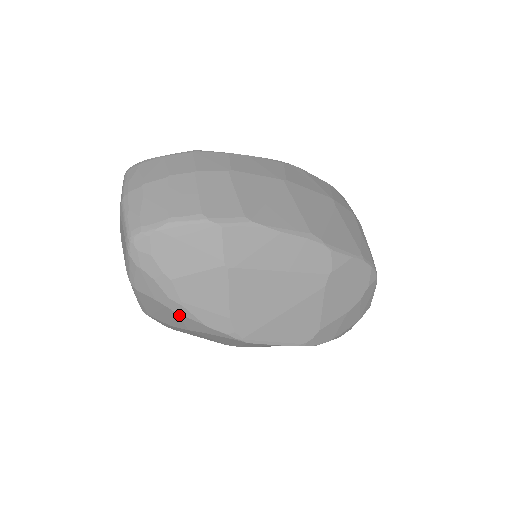
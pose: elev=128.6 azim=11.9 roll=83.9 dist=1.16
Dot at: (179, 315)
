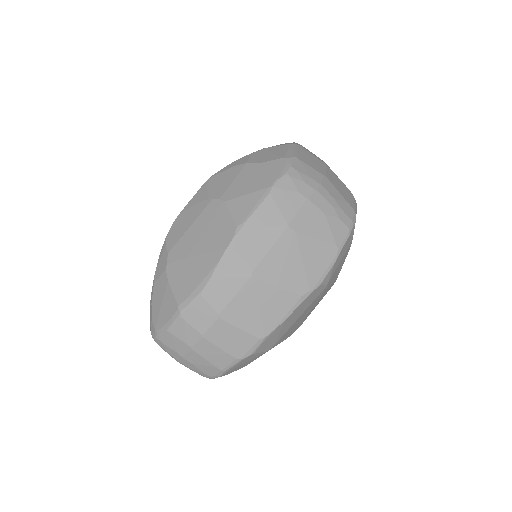
Dot at: occluded
